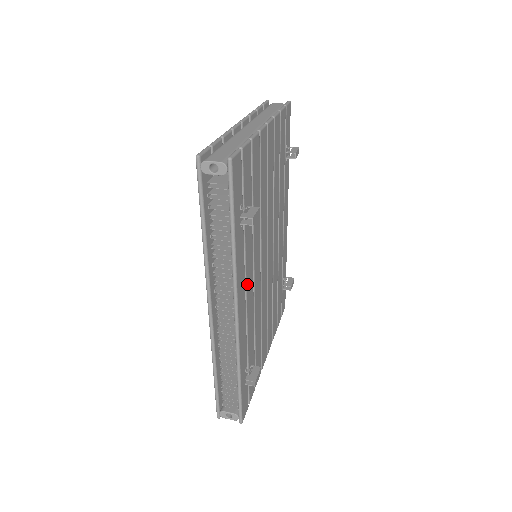
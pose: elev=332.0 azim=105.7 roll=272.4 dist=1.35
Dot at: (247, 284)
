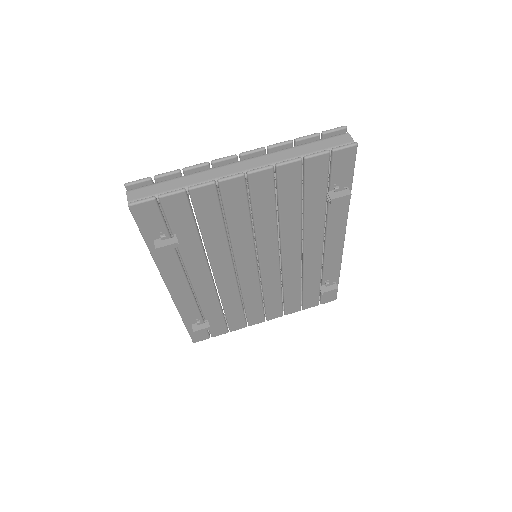
Dot at: (192, 276)
